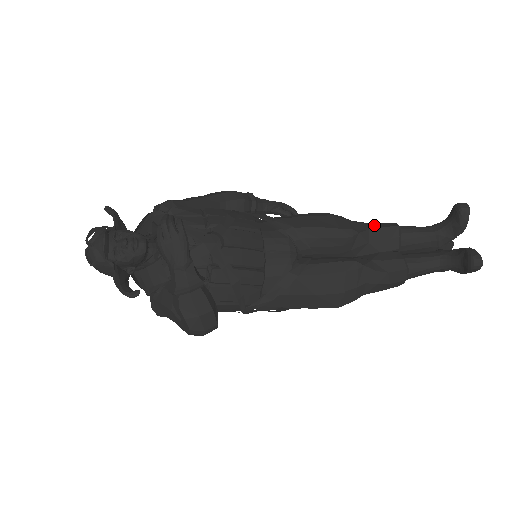
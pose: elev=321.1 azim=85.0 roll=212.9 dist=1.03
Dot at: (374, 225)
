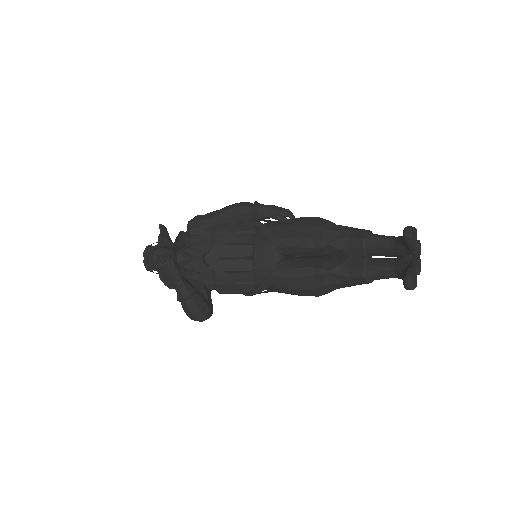
Dot at: (347, 234)
